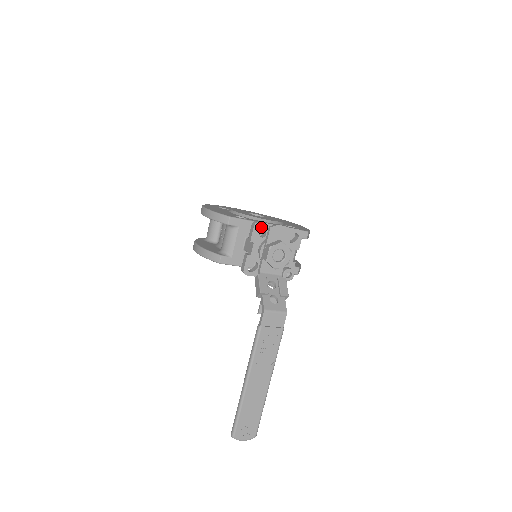
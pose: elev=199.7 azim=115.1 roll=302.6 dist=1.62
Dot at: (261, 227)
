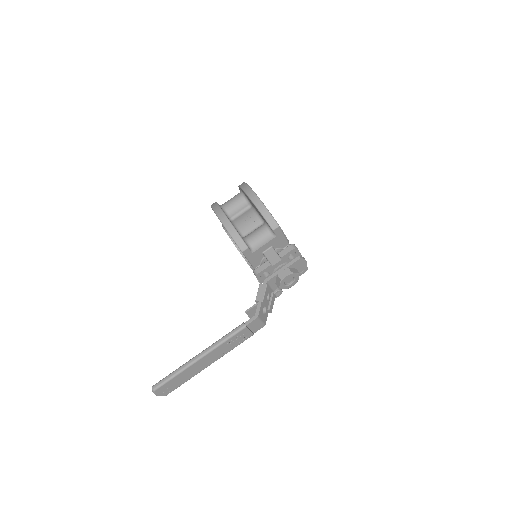
Dot at: occluded
